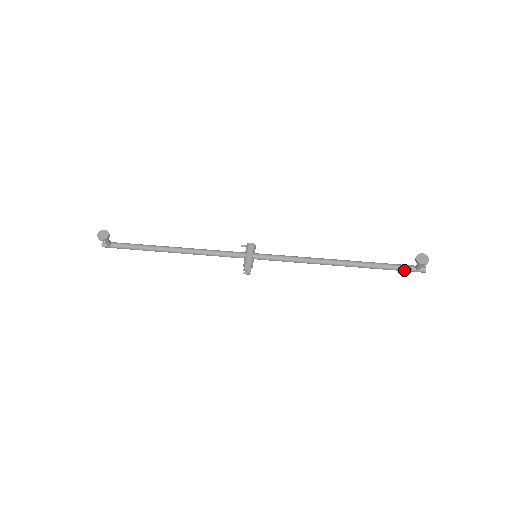
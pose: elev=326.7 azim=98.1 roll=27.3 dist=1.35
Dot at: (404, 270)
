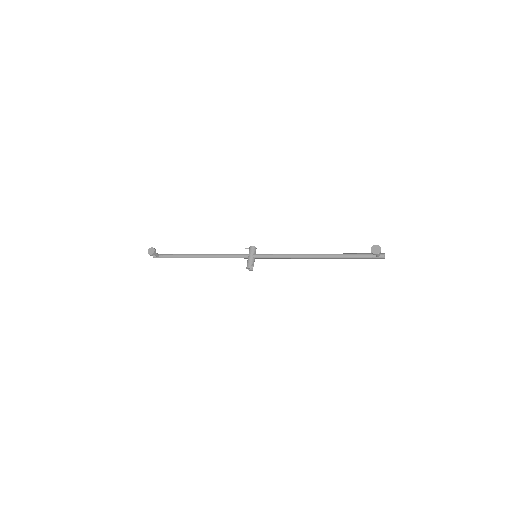
Dot at: (367, 258)
